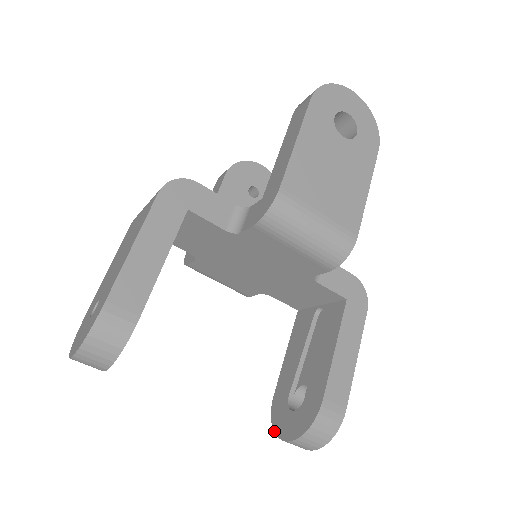
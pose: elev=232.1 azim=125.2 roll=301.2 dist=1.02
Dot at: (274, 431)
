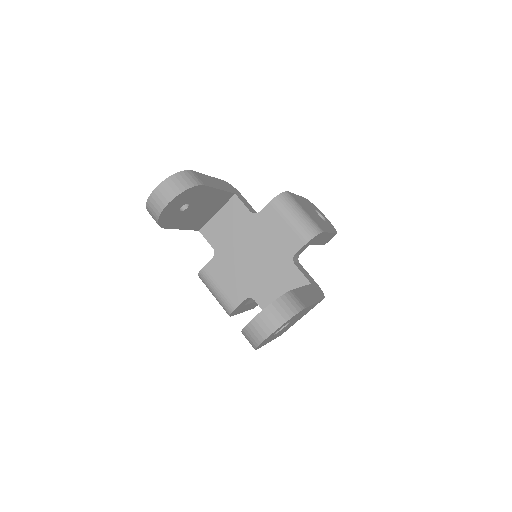
Dot at: (245, 326)
